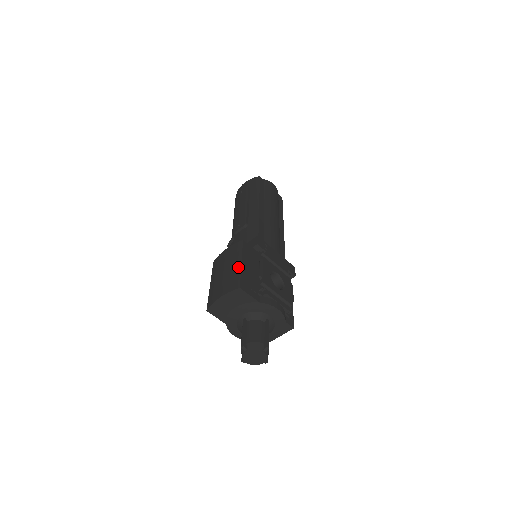
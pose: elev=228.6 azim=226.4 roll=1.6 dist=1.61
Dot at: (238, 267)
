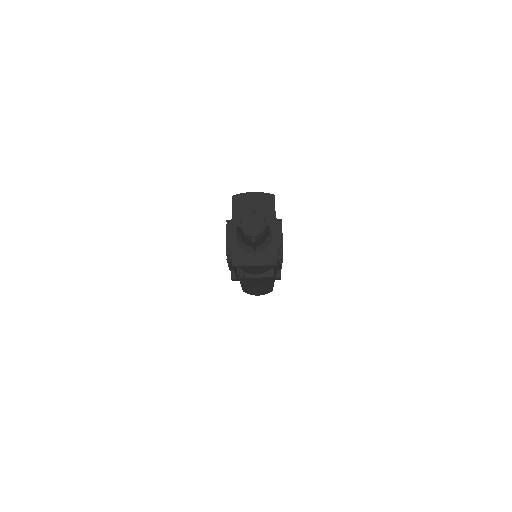
Dot at: occluded
